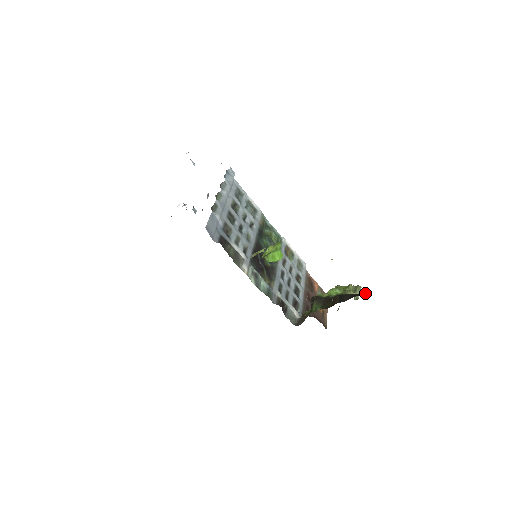
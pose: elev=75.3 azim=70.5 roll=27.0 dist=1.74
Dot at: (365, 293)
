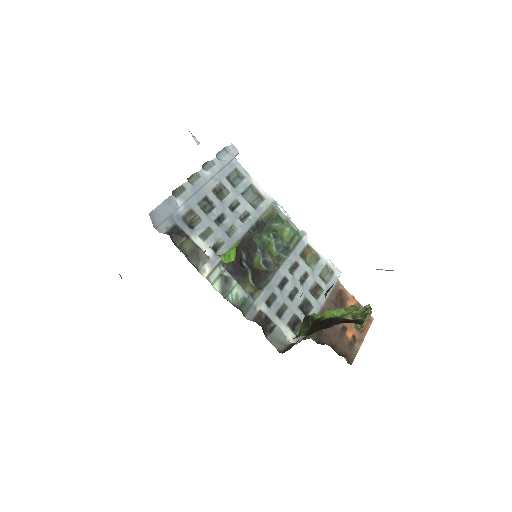
Dot at: (361, 320)
